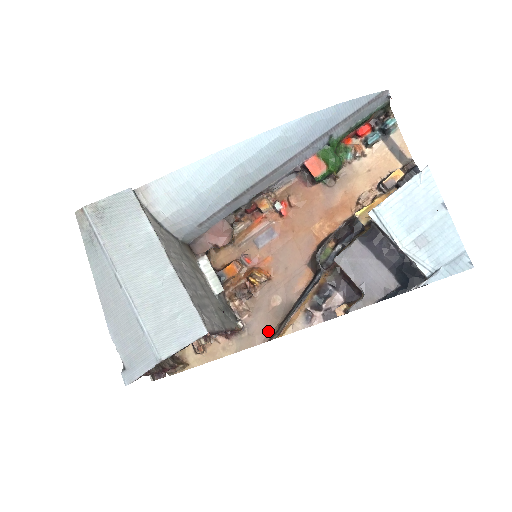
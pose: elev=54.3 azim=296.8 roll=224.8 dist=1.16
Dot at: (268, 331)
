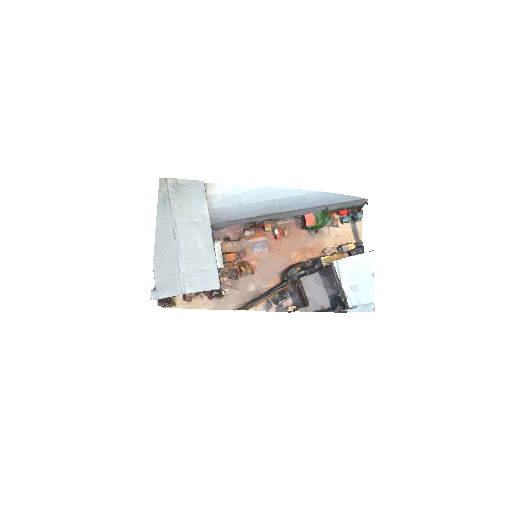
Dot at: (238, 304)
